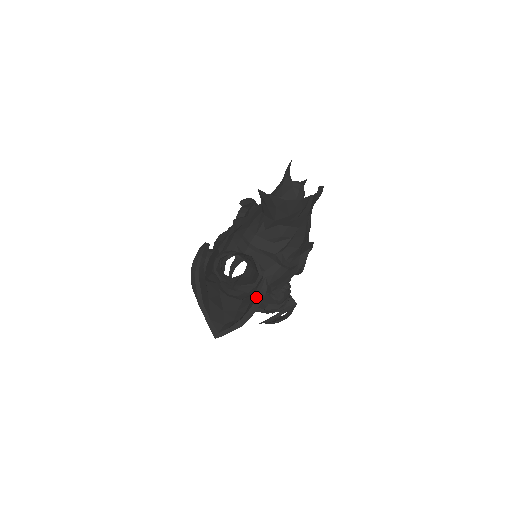
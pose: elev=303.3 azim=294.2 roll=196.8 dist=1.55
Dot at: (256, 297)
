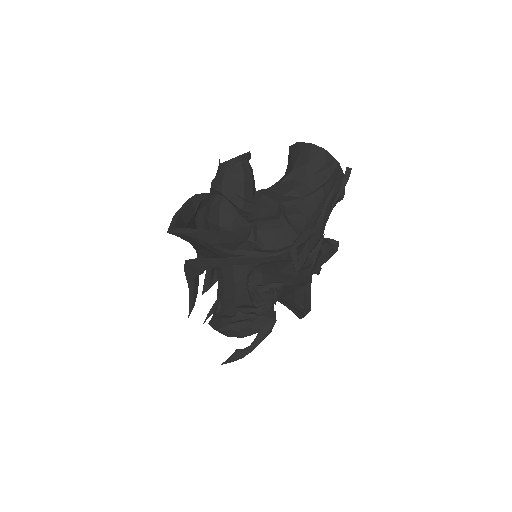
Dot at: occluded
